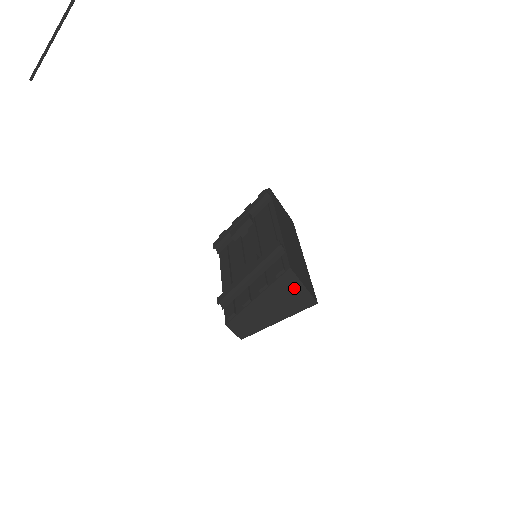
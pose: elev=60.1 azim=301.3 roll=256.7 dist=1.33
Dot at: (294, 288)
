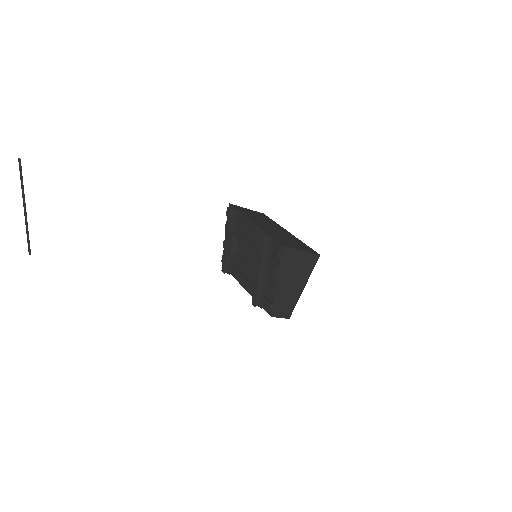
Dot at: (296, 257)
